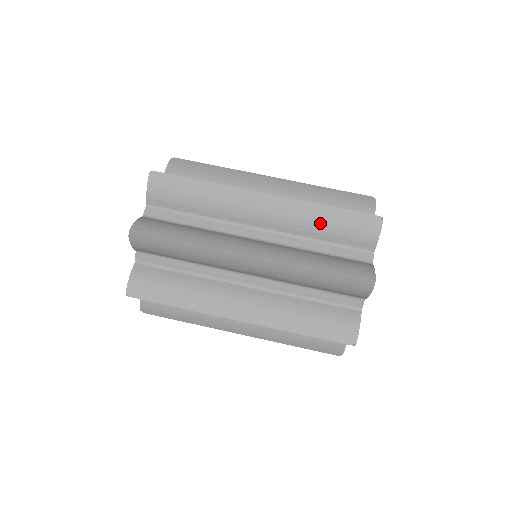
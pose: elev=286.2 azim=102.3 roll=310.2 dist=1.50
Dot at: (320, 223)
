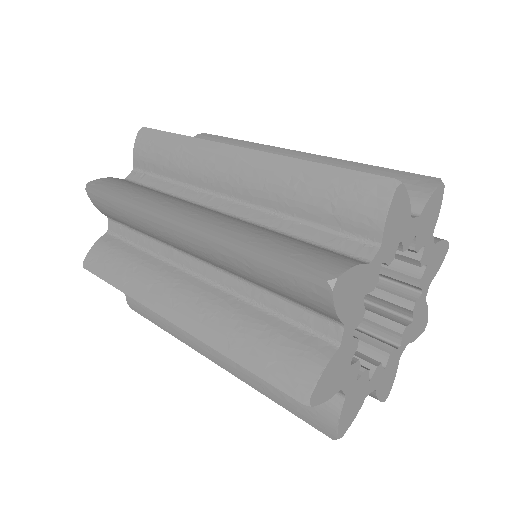
Dot at: (299, 189)
